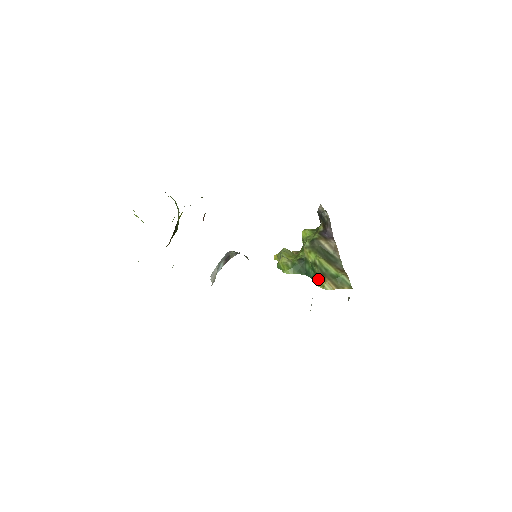
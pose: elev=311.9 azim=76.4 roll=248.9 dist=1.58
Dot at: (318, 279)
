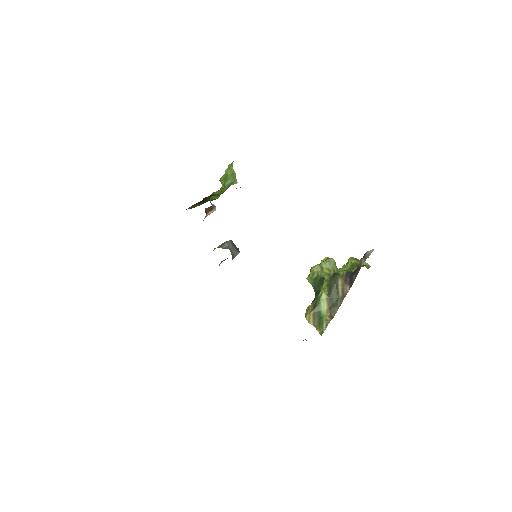
Dot at: (310, 306)
